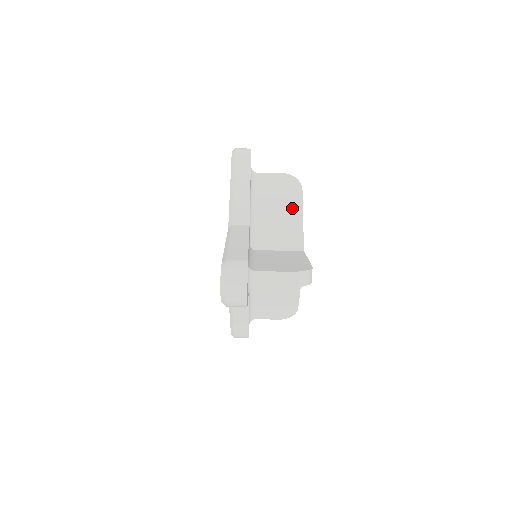
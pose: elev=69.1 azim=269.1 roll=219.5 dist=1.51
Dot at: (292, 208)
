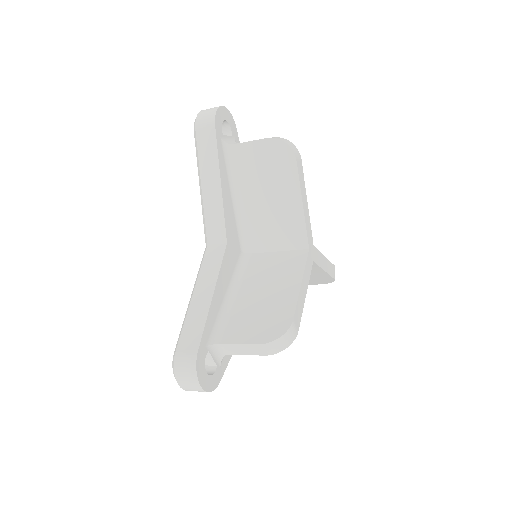
Dot at: (286, 190)
